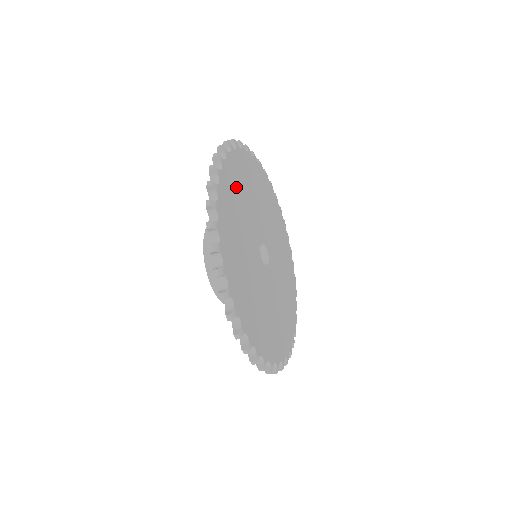
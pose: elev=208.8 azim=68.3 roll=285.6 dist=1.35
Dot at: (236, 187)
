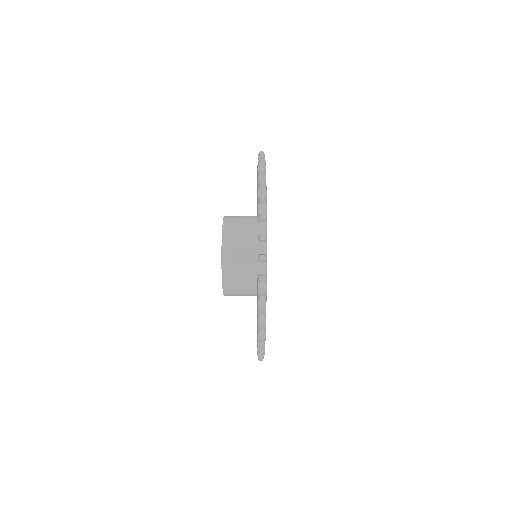
Dot at: occluded
